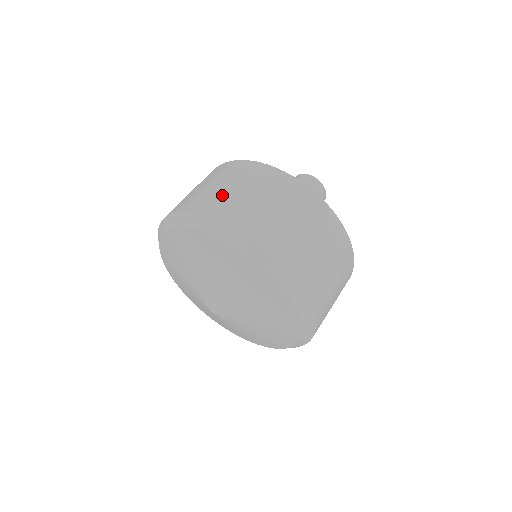
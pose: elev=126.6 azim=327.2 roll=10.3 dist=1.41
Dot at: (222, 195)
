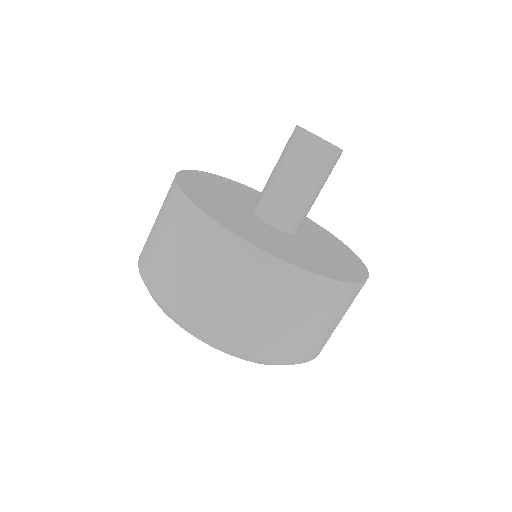
Dot at: (184, 283)
